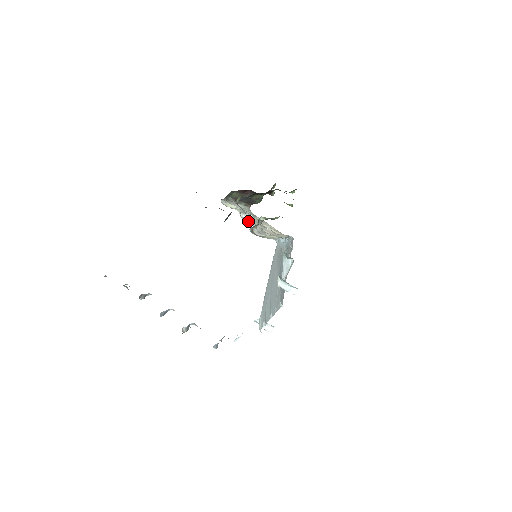
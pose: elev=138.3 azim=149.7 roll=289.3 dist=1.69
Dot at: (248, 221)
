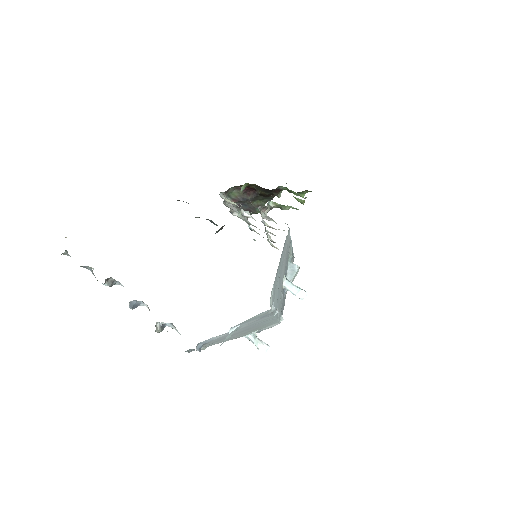
Dot at: occluded
